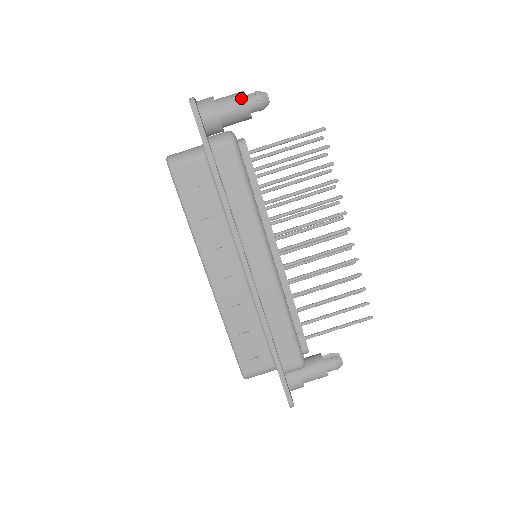
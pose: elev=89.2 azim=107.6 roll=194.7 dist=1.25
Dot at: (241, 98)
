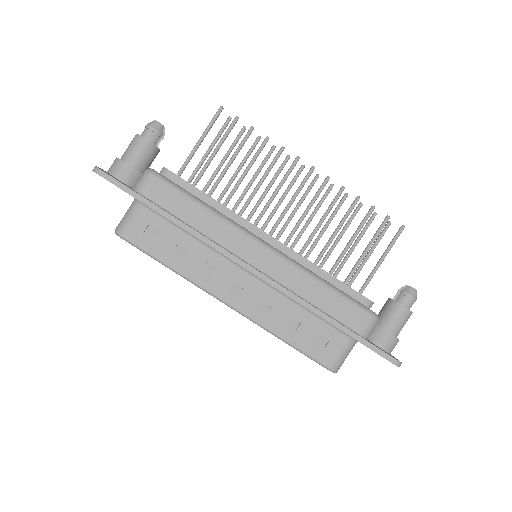
Dot at: (137, 139)
